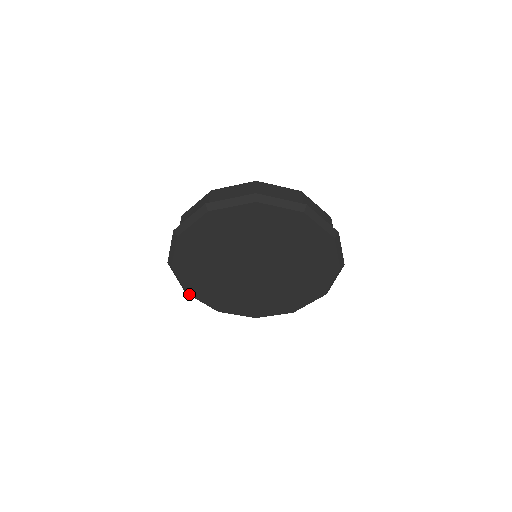
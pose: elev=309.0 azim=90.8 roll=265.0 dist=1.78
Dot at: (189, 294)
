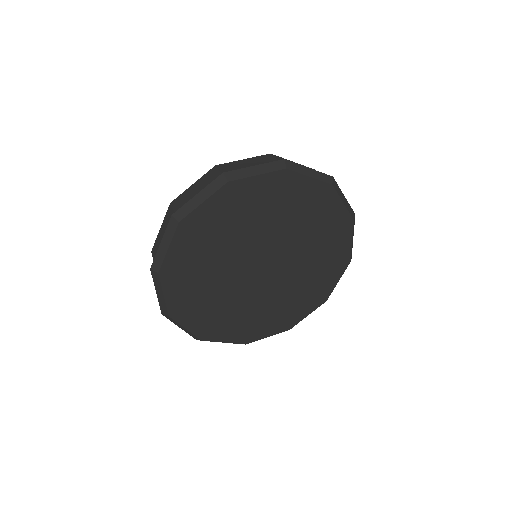
Dot at: (171, 316)
